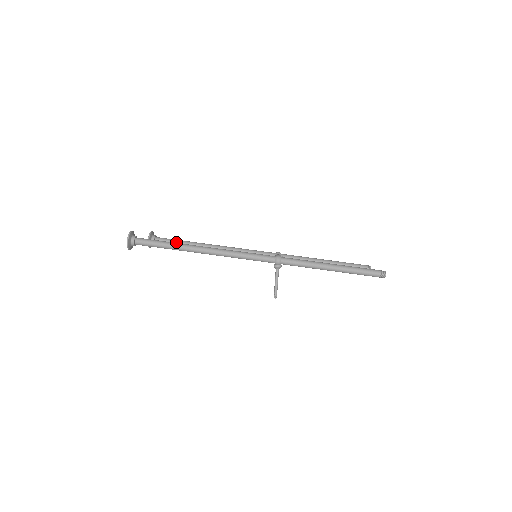
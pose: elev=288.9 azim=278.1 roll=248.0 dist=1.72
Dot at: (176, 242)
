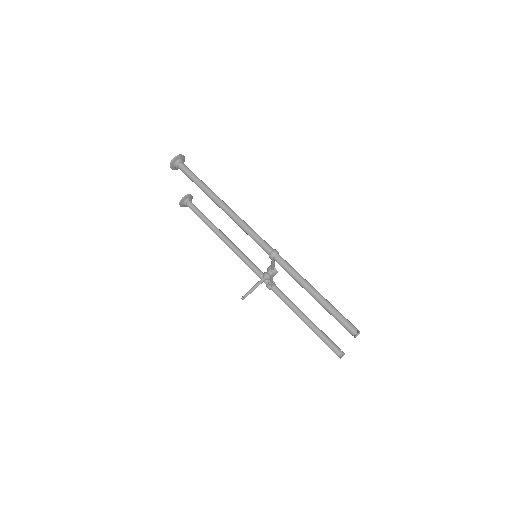
Dot at: (202, 214)
